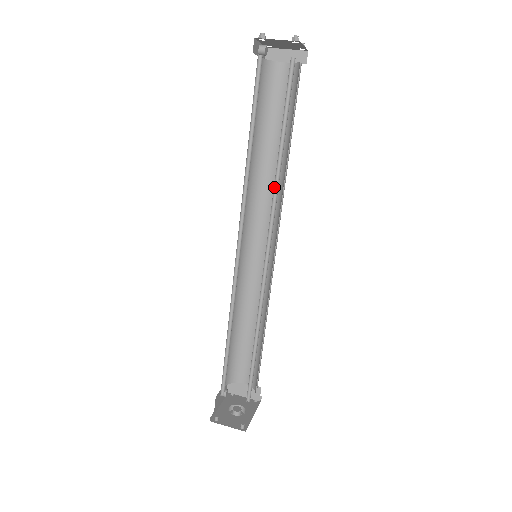
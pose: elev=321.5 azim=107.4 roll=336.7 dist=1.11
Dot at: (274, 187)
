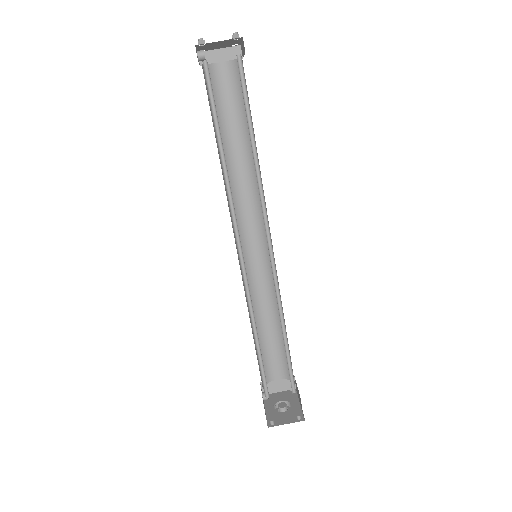
Dot at: occluded
